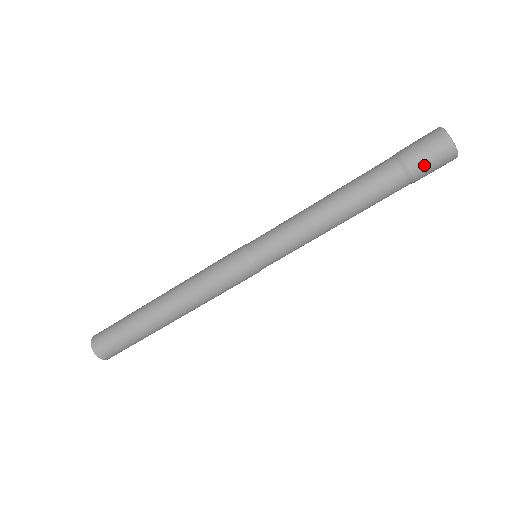
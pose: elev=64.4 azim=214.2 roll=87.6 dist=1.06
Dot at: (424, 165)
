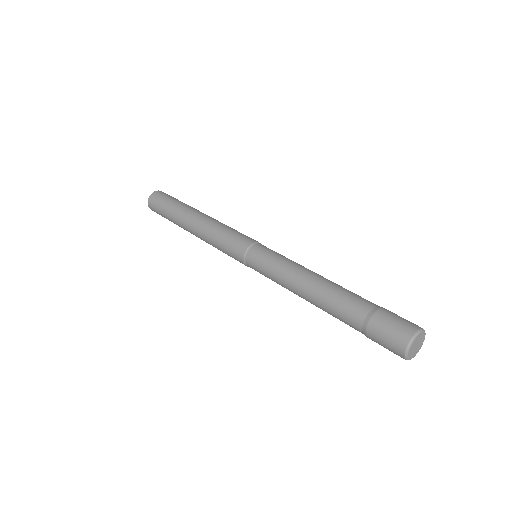
Dot at: (380, 329)
